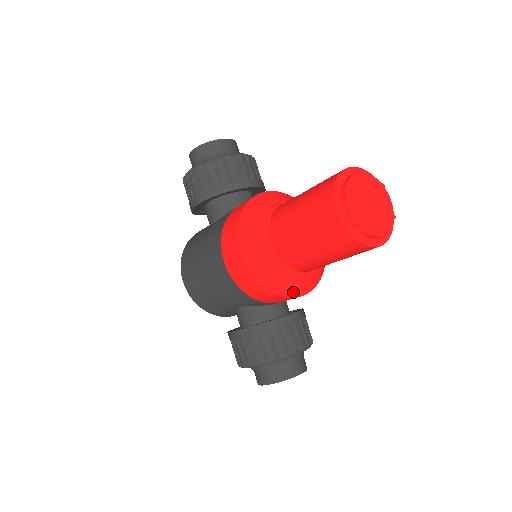
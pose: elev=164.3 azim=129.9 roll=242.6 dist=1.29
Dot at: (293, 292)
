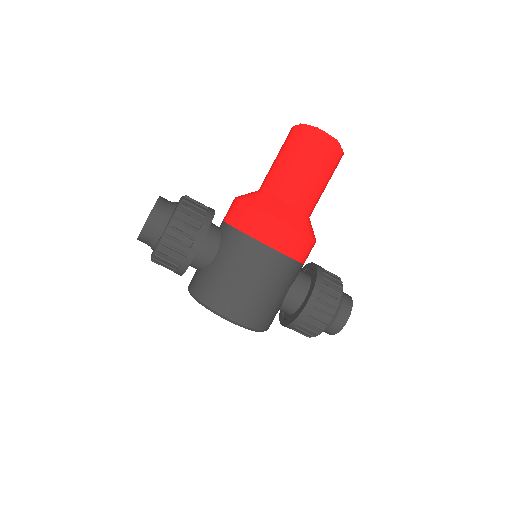
Dot at: occluded
